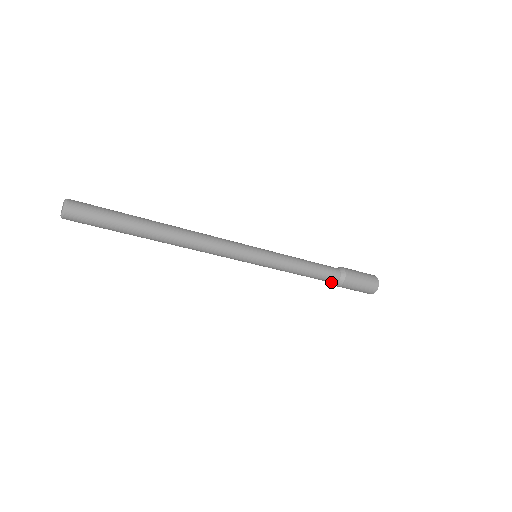
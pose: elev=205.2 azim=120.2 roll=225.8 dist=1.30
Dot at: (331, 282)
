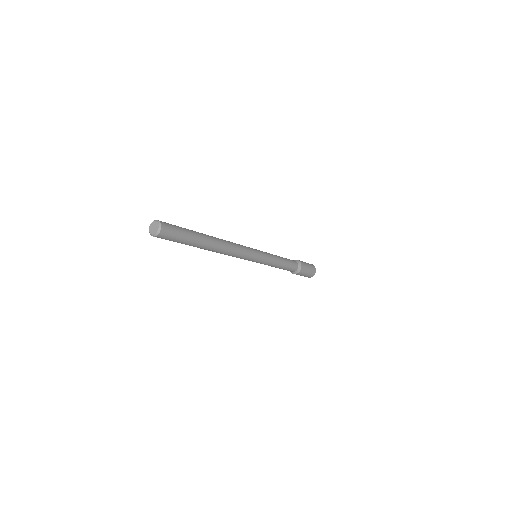
Dot at: (294, 271)
